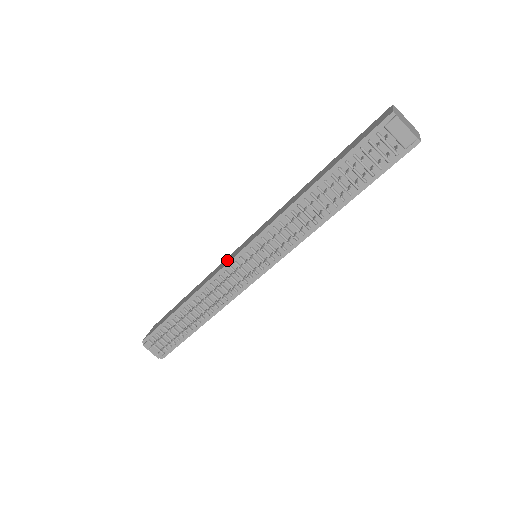
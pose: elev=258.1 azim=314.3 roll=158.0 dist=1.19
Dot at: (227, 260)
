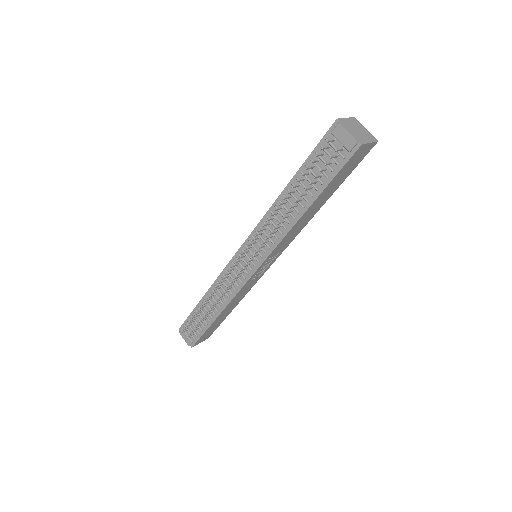
Dot at: occluded
